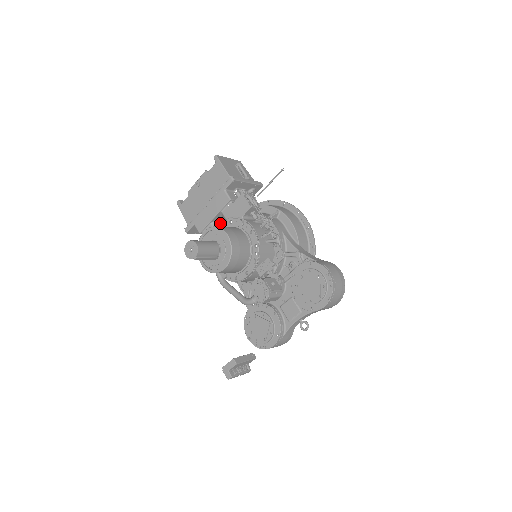
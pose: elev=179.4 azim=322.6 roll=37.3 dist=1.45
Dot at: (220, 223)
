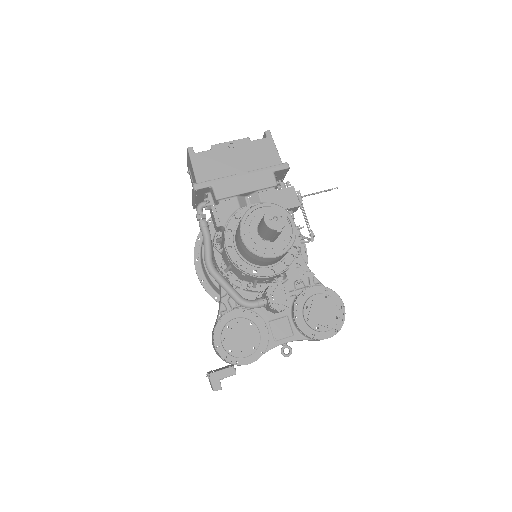
Dot at: (245, 202)
